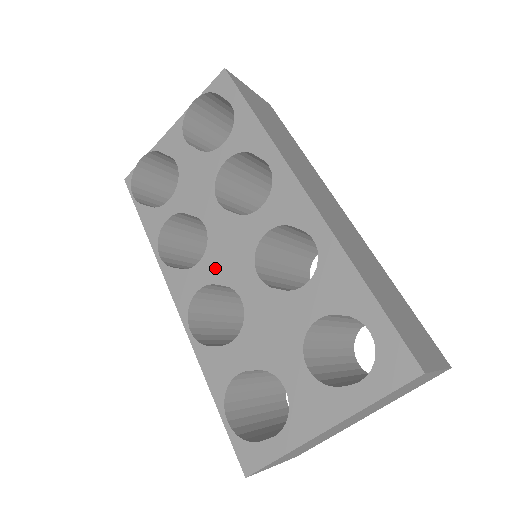
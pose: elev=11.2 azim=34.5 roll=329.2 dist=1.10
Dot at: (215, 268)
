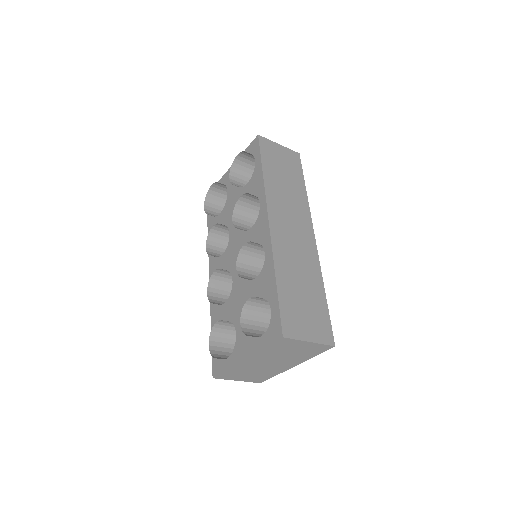
Dot at: (227, 259)
